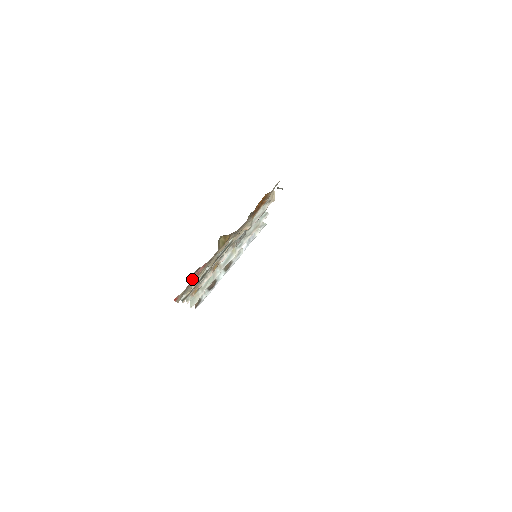
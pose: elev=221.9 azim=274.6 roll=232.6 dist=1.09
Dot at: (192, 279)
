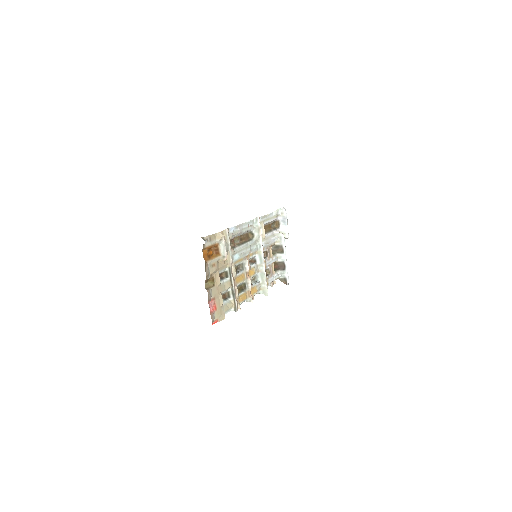
Dot at: (214, 309)
